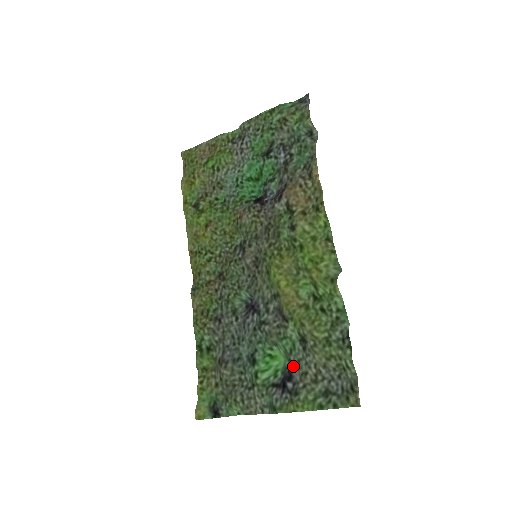
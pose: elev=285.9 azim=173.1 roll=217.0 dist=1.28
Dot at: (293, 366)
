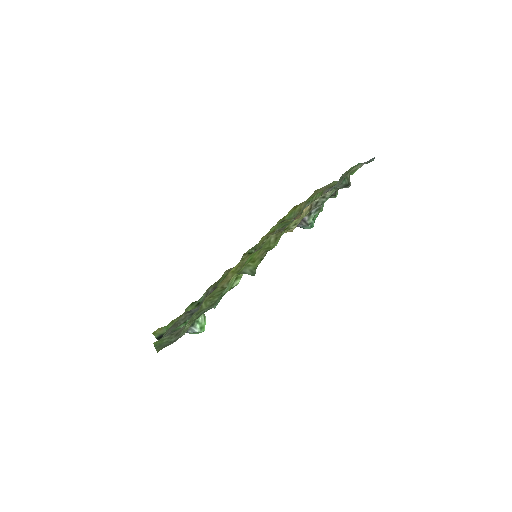
Dot at: occluded
